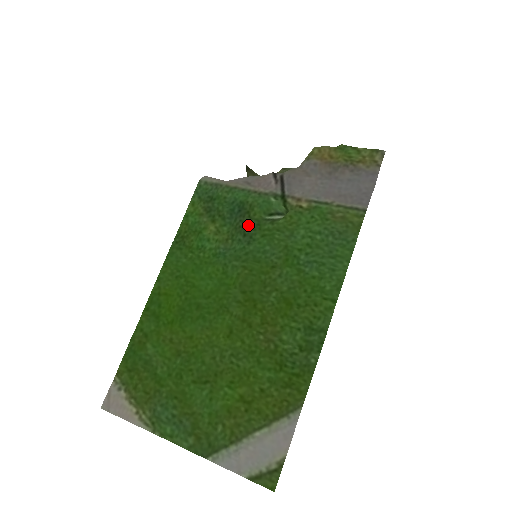
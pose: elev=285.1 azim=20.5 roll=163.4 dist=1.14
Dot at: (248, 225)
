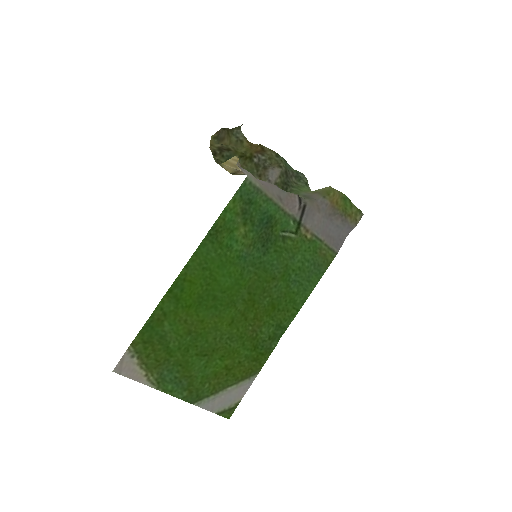
Dot at: (269, 238)
